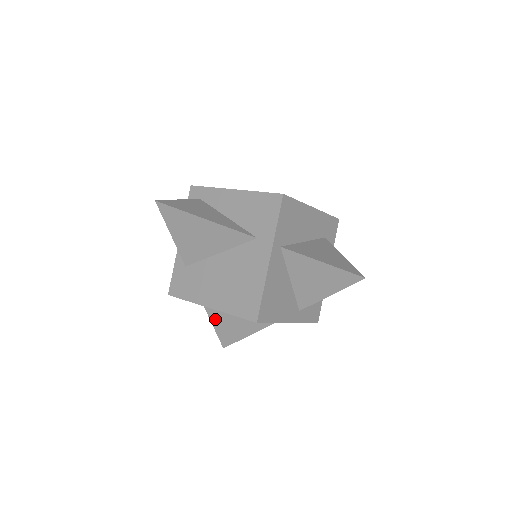
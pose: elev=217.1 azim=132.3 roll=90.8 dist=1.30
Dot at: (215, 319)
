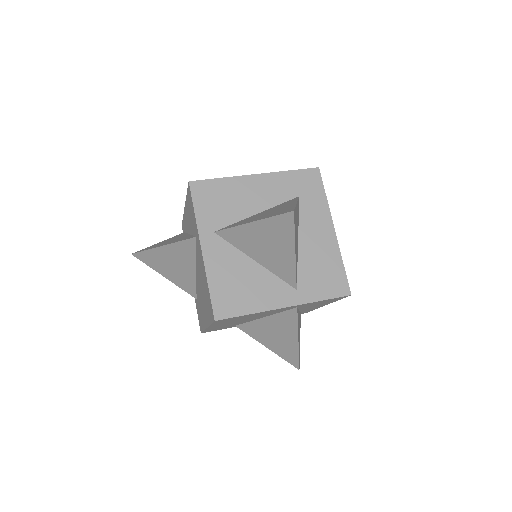
Dot at: (262, 340)
